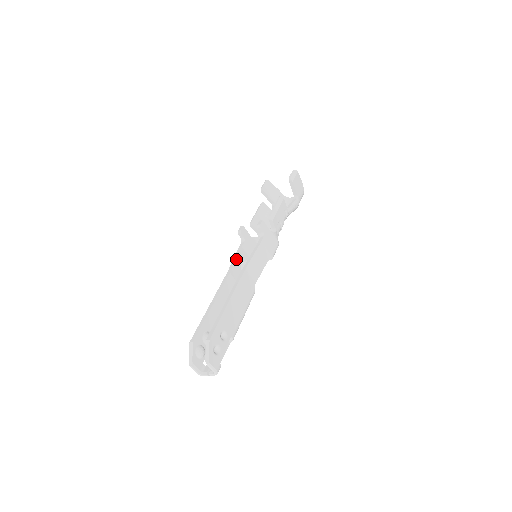
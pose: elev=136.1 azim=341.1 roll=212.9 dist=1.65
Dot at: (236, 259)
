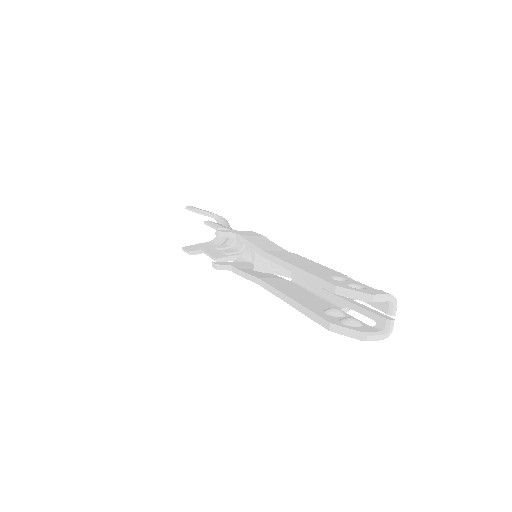
Dot at: (246, 273)
